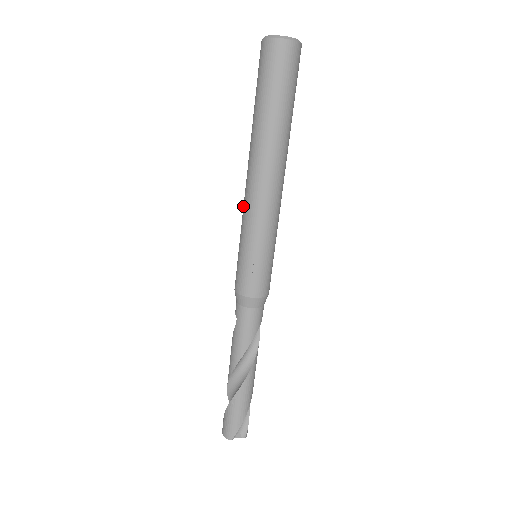
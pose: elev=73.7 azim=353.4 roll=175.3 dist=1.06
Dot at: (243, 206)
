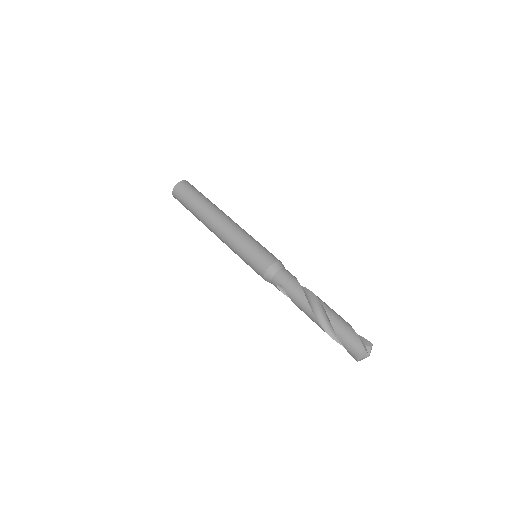
Dot at: (226, 244)
